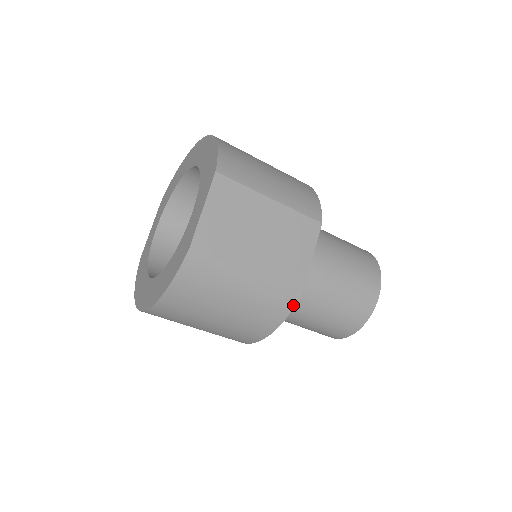
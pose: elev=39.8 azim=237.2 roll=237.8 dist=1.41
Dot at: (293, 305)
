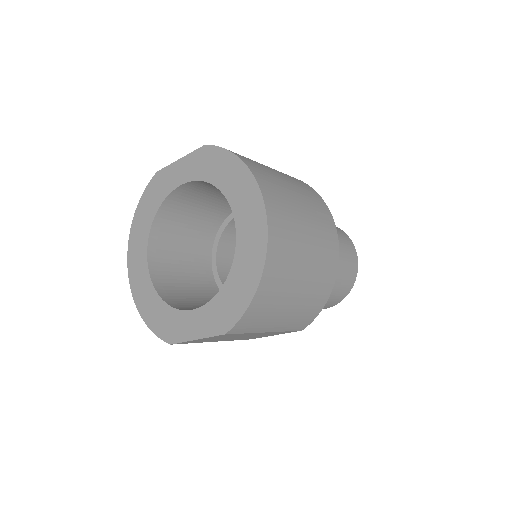
Dot at: occluded
